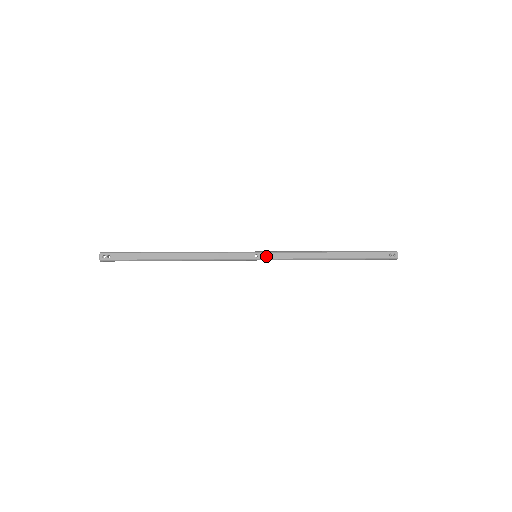
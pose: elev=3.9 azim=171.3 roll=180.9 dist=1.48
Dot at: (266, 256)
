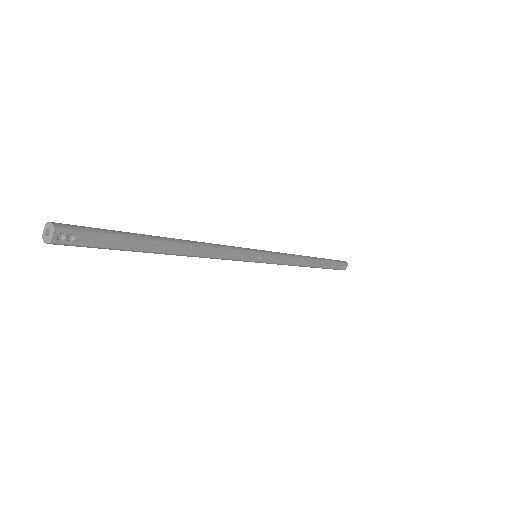
Dot at: (267, 259)
